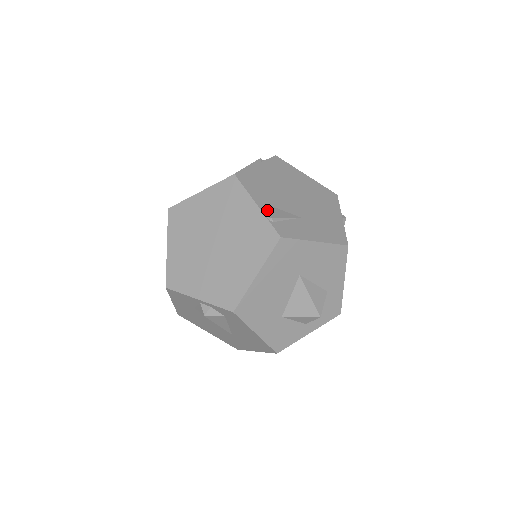
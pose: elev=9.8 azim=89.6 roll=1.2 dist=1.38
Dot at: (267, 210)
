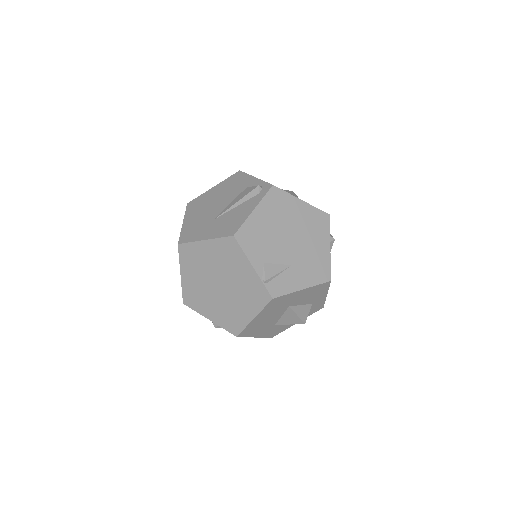
Dot at: (262, 270)
